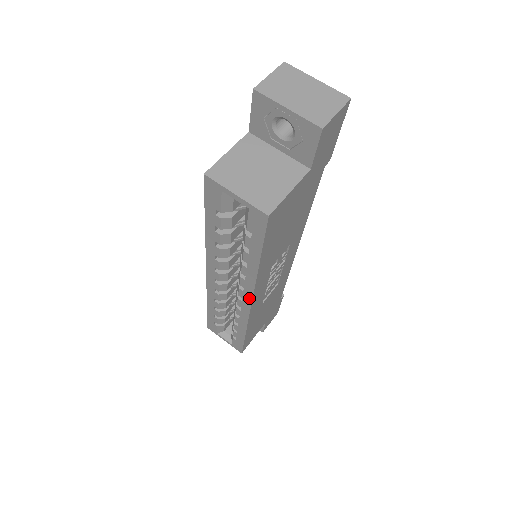
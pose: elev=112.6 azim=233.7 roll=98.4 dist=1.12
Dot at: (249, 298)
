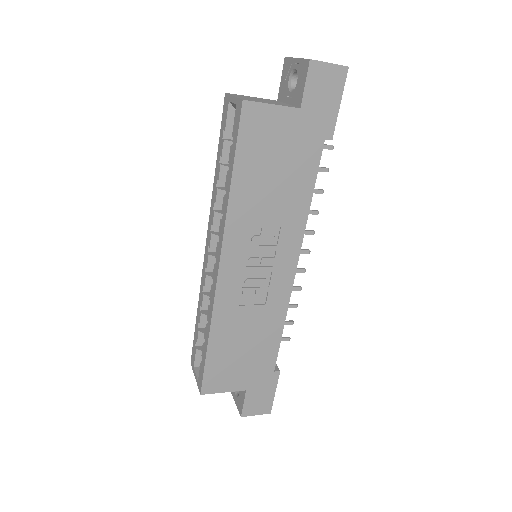
Dot at: (220, 253)
